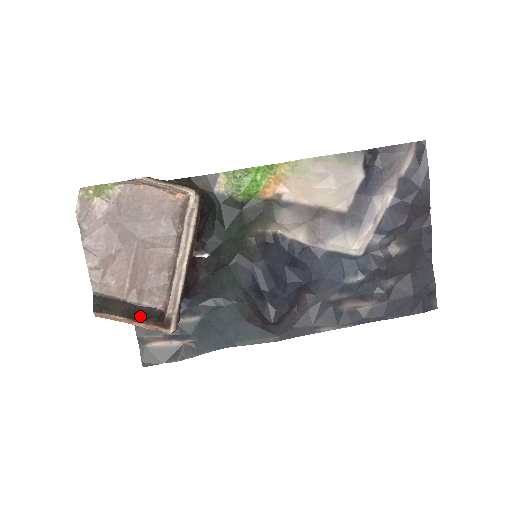
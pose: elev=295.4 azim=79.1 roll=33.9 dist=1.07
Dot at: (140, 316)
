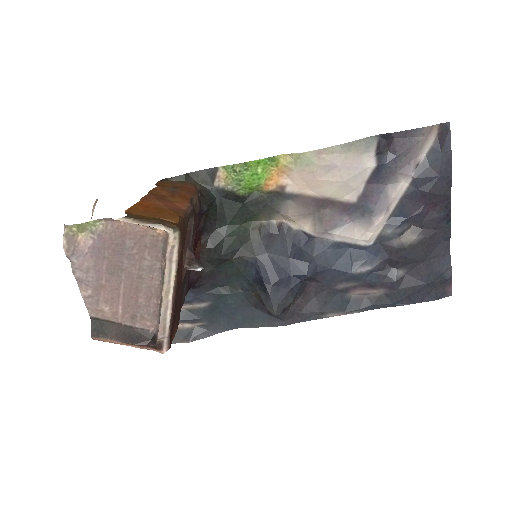
Dot at: (134, 339)
